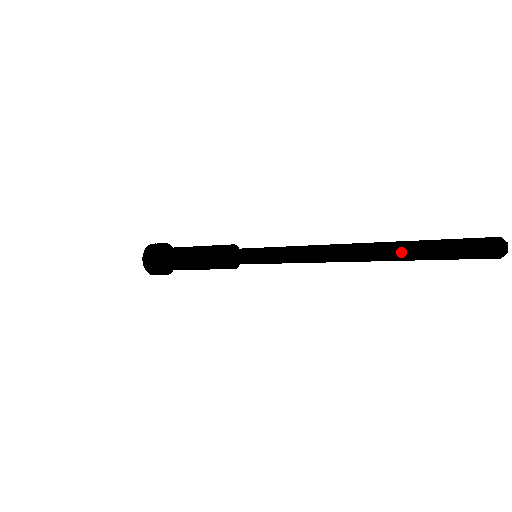
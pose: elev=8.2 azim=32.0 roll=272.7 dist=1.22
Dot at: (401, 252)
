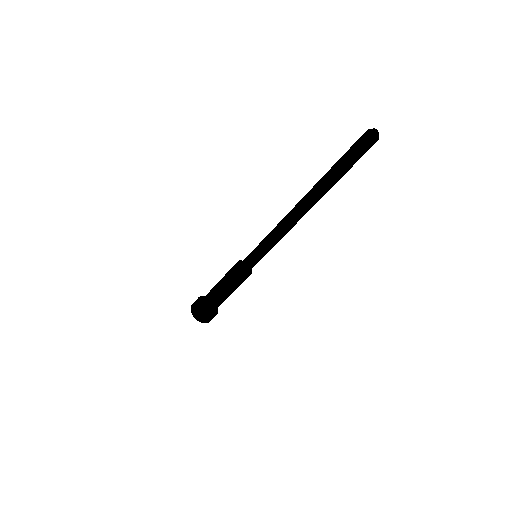
Dot at: (331, 185)
